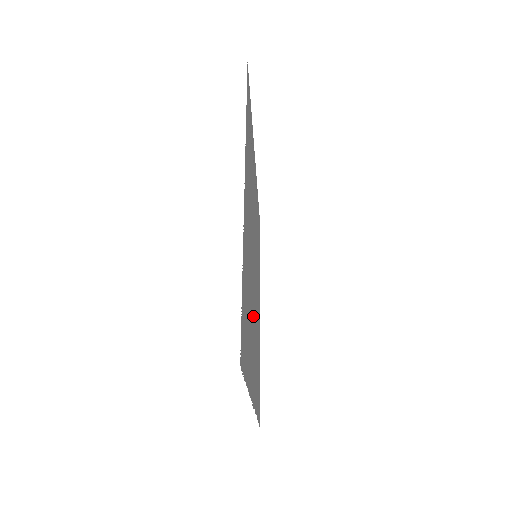
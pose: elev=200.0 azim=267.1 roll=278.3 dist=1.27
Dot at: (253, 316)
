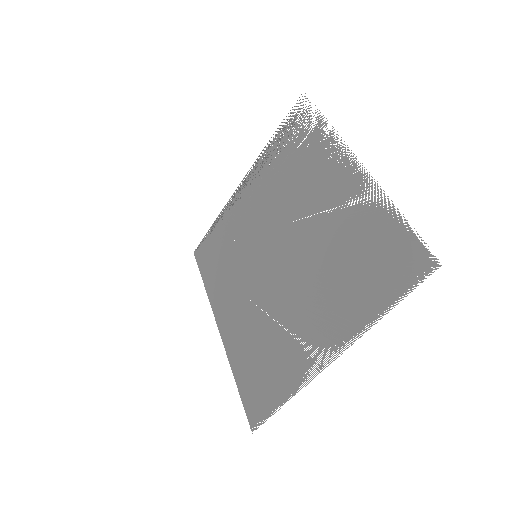
Dot at: (301, 291)
